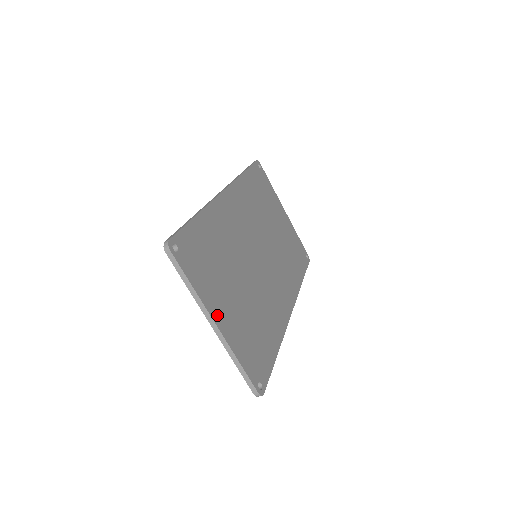
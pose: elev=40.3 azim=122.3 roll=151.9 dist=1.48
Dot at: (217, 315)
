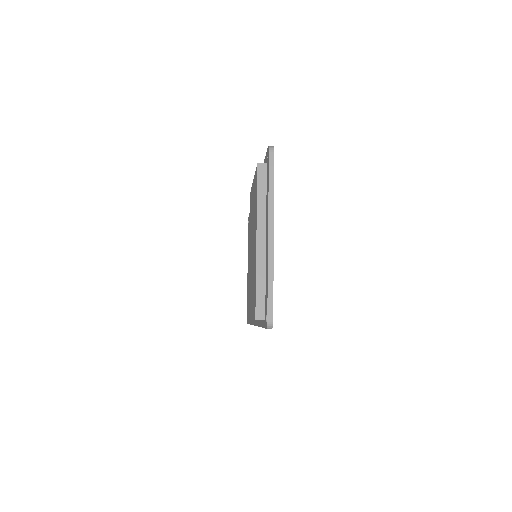
Dot at: occluded
